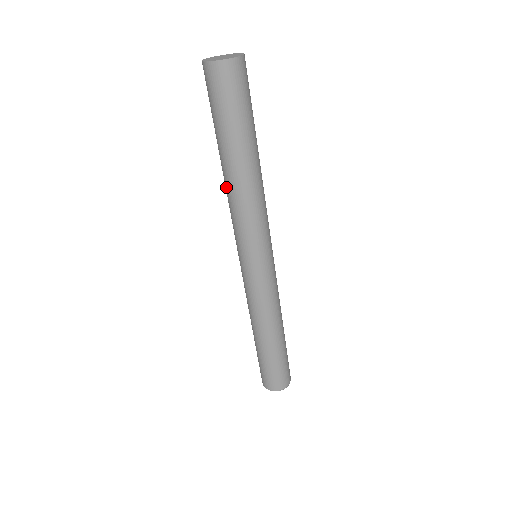
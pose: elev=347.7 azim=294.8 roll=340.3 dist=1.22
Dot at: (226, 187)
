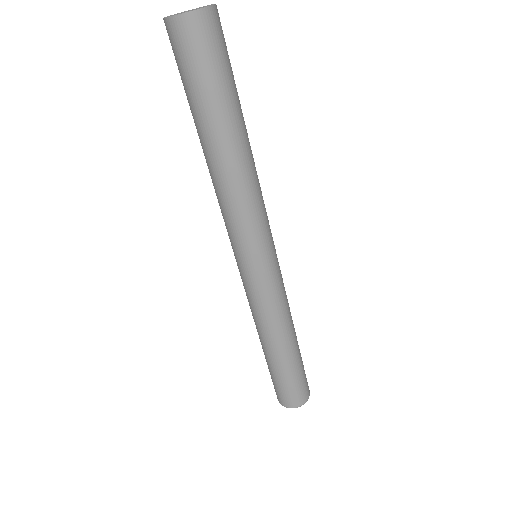
Dot at: occluded
